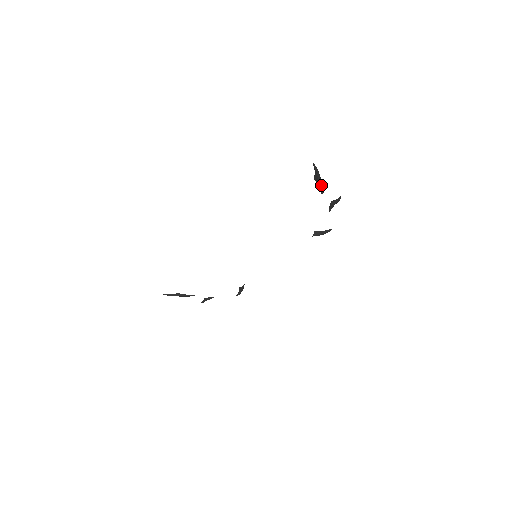
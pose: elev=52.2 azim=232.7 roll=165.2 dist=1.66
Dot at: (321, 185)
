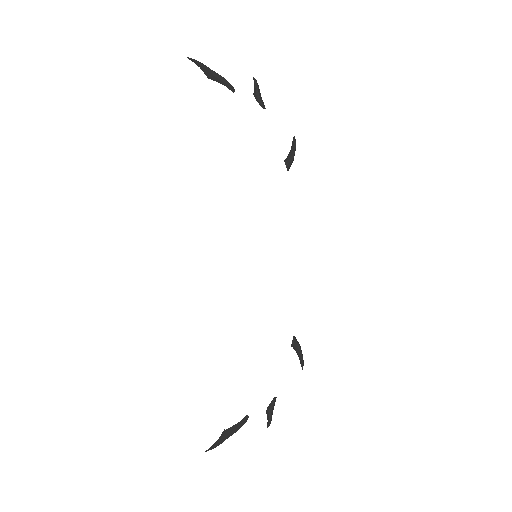
Dot at: (221, 79)
